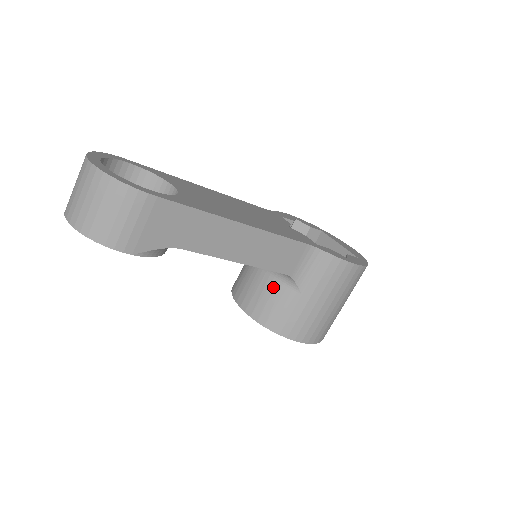
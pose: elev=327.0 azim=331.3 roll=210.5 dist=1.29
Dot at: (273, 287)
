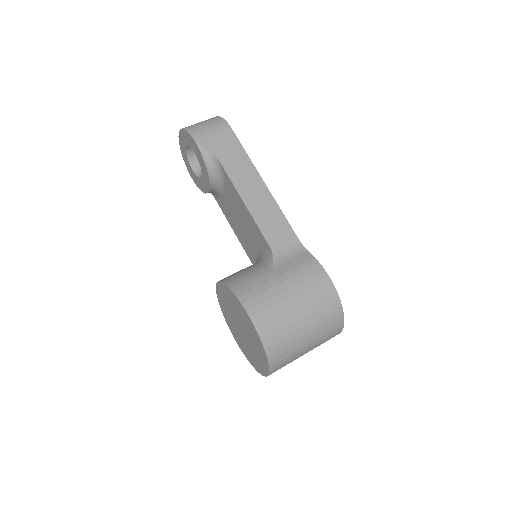
Dot at: (254, 266)
